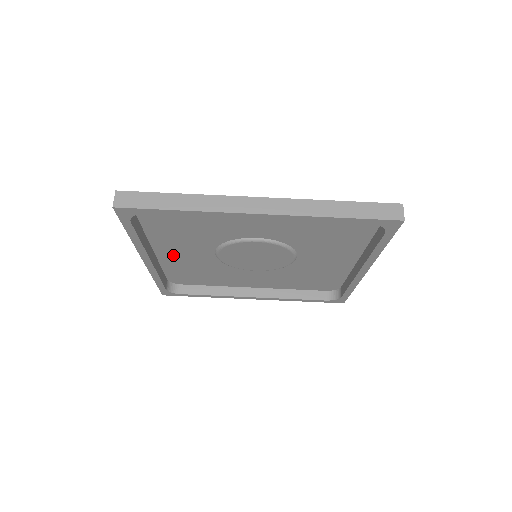
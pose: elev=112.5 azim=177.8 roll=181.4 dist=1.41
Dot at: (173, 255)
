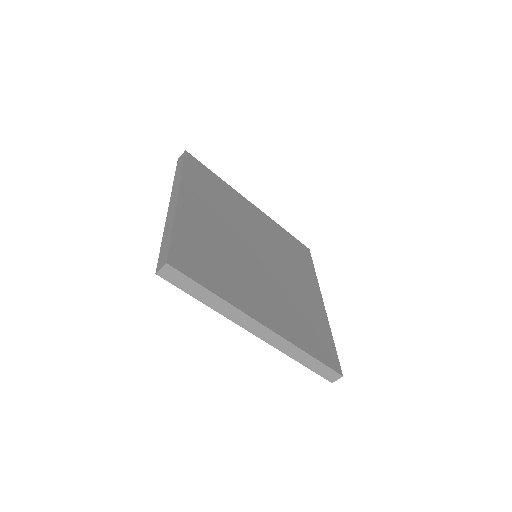
Dot at: (198, 207)
